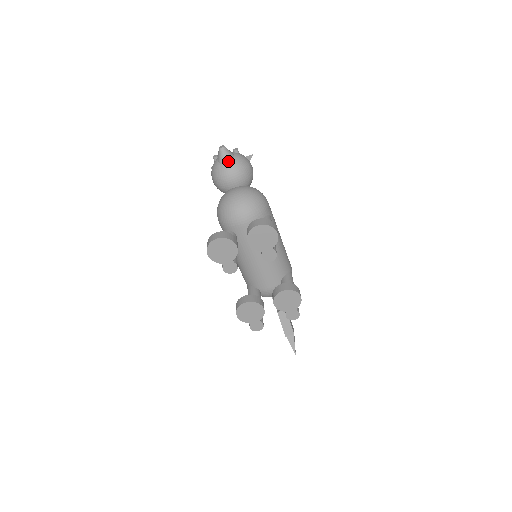
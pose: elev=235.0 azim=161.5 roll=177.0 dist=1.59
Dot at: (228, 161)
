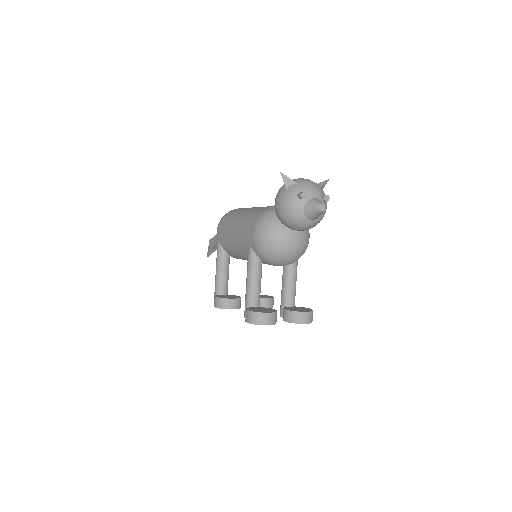
Dot at: (314, 219)
